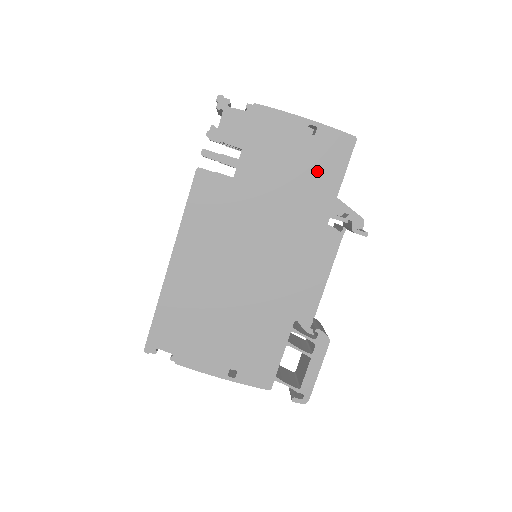
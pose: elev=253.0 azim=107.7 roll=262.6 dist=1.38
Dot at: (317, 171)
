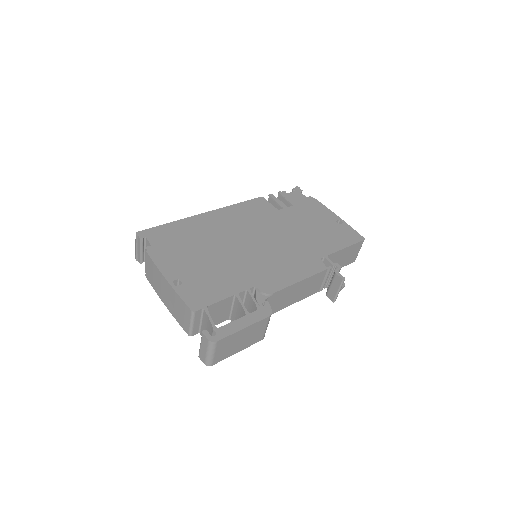
Dot at: (331, 236)
